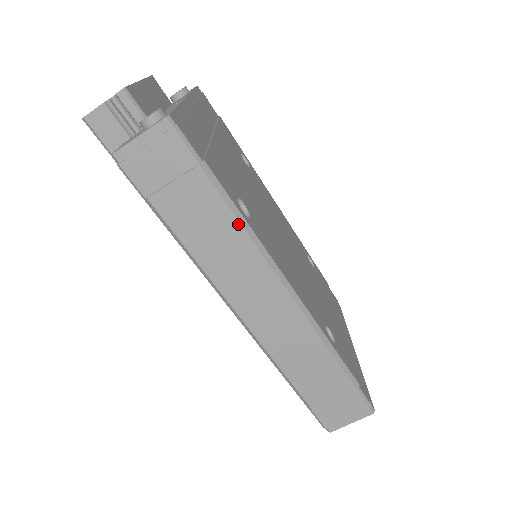
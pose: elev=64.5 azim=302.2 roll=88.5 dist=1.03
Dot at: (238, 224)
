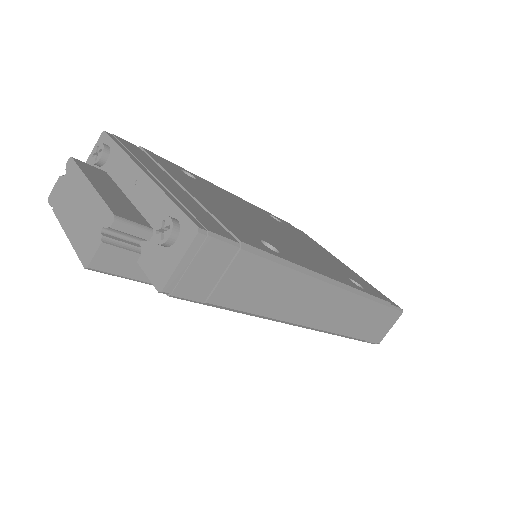
Dot at: (284, 268)
